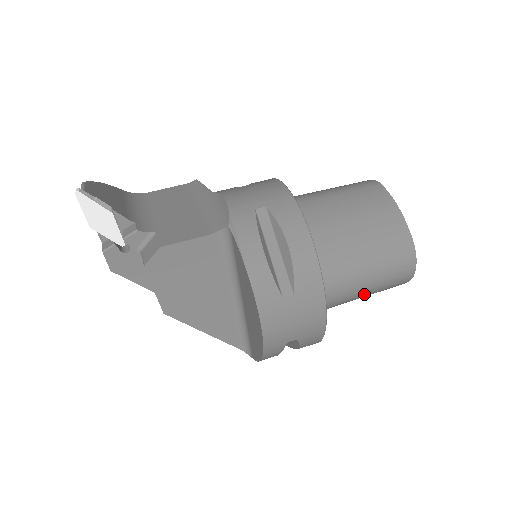
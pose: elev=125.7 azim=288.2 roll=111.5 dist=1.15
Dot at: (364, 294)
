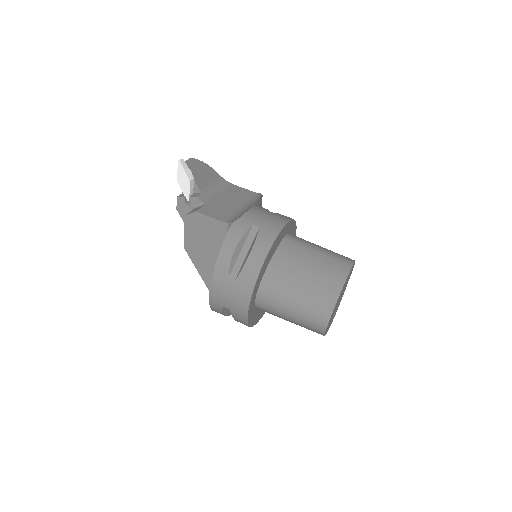
Dot at: (289, 319)
